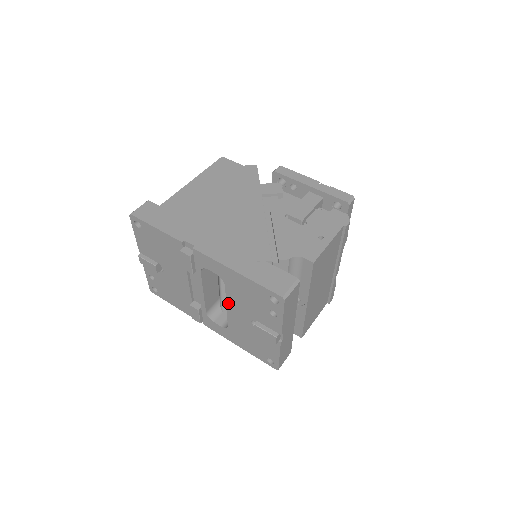
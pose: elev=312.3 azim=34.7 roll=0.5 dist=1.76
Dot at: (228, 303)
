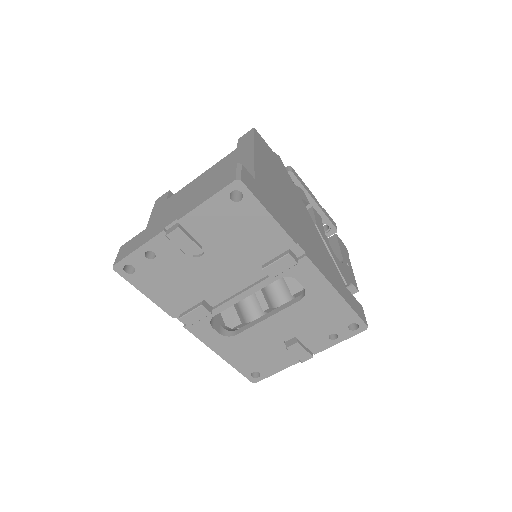
Dot at: (276, 316)
